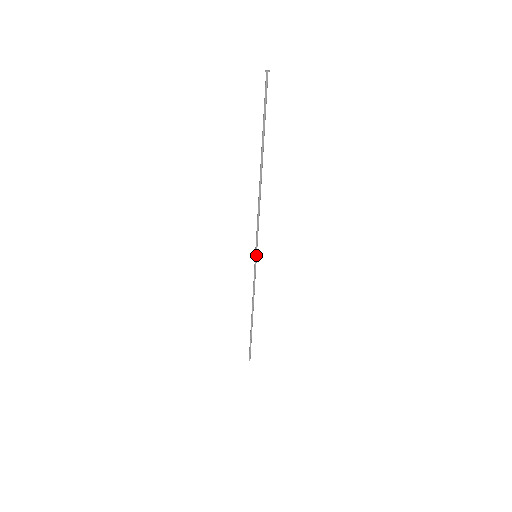
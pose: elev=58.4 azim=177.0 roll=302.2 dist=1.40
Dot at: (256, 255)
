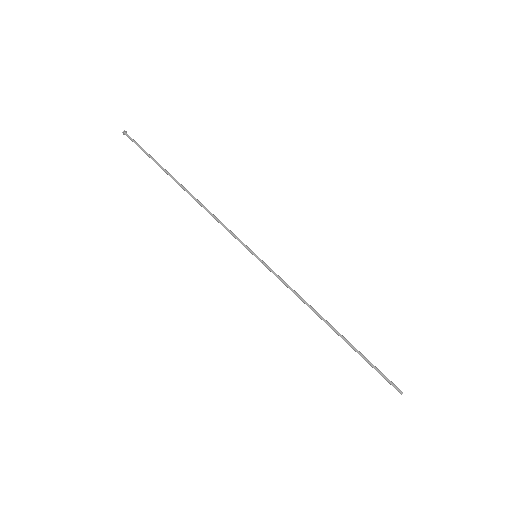
Dot at: (255, 254)
